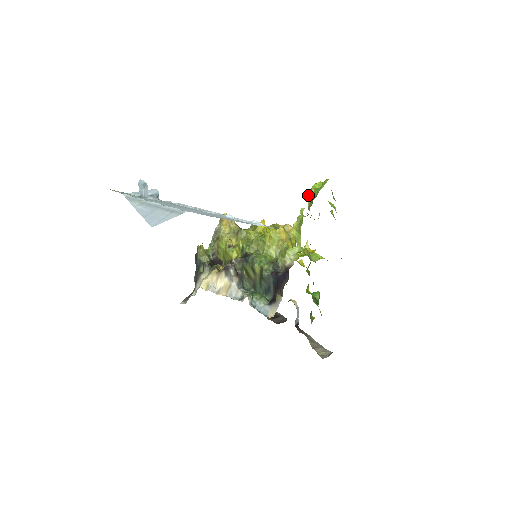
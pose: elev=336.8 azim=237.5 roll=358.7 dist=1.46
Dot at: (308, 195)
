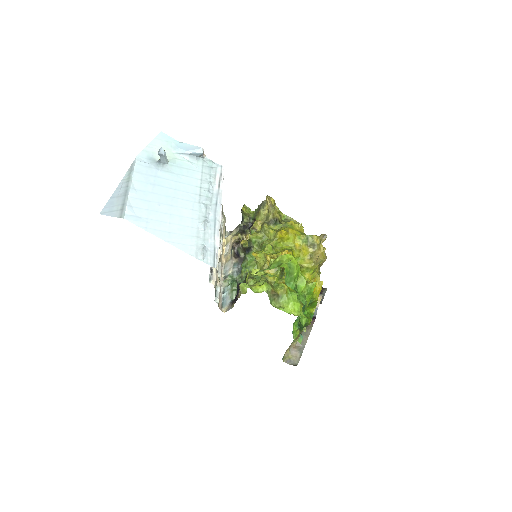
Dot at: (270, 260)
